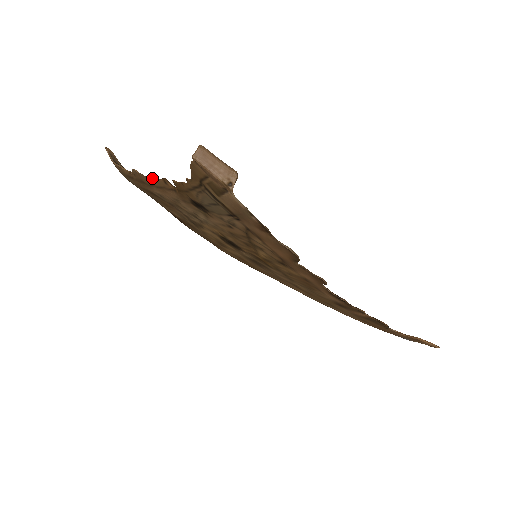
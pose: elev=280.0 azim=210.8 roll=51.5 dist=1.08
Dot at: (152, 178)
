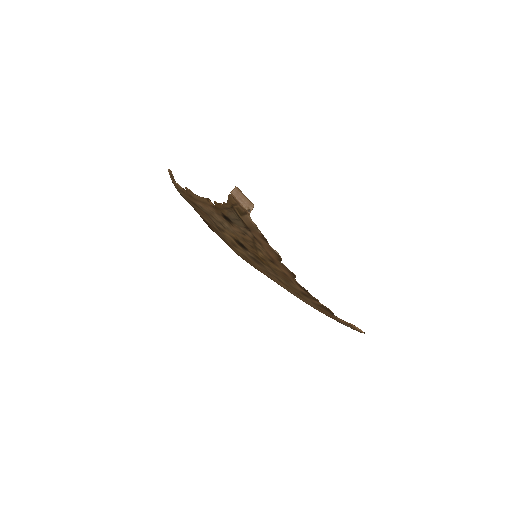
Dot at: (199, 196)
